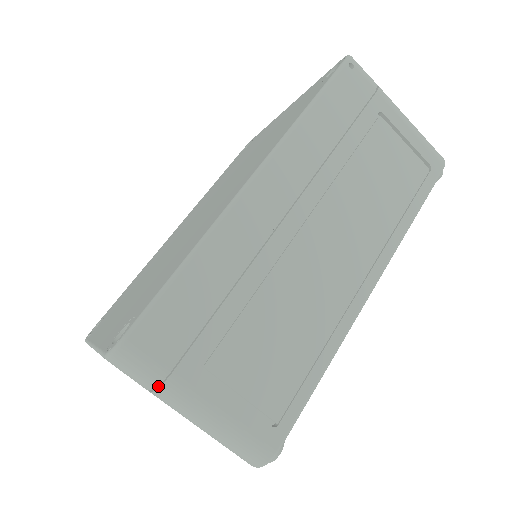
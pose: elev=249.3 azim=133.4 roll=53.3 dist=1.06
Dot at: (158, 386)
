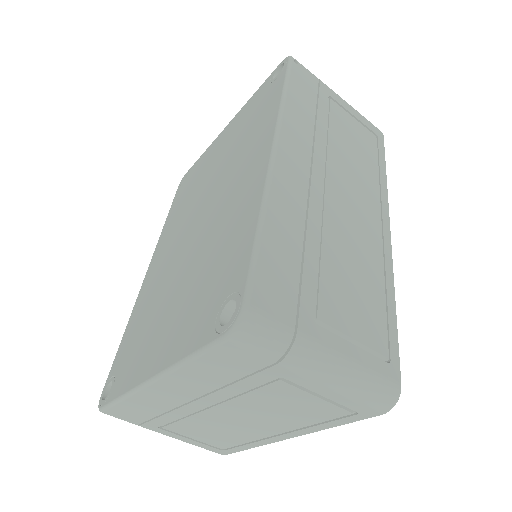
Dot at: (287, 350)
